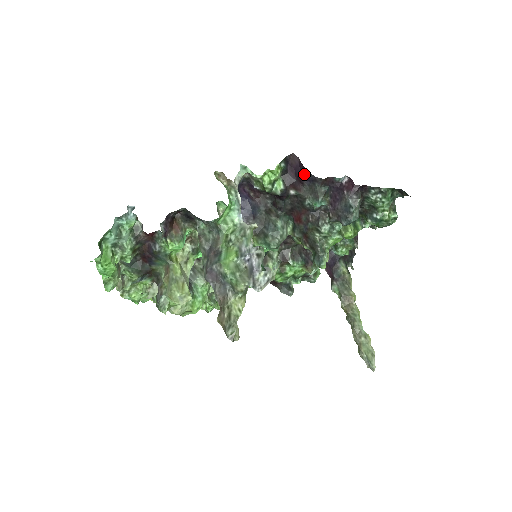
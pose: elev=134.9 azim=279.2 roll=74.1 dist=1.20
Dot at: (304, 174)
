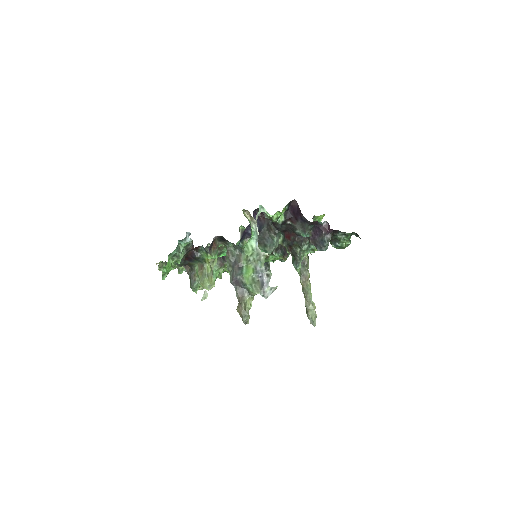
Dot at: (300, 215)
